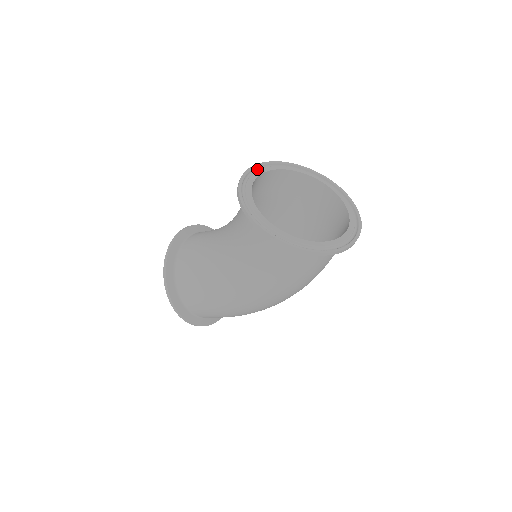
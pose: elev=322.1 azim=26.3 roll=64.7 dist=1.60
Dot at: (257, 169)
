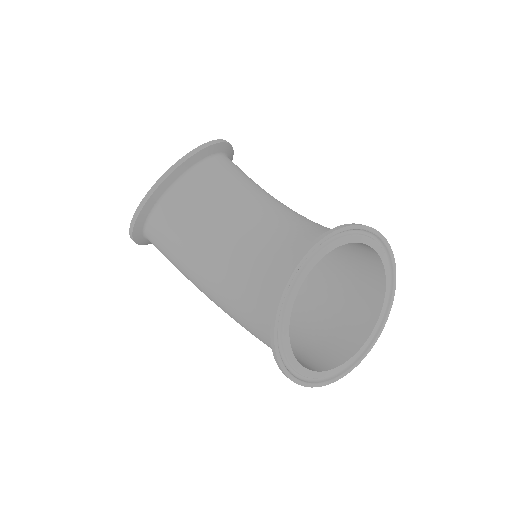
Dot at: (327, 239)
